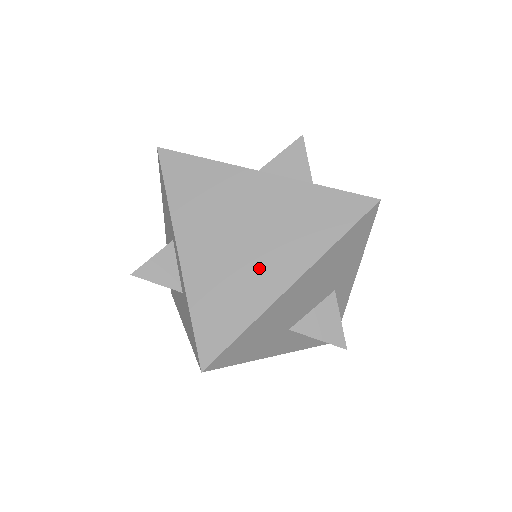
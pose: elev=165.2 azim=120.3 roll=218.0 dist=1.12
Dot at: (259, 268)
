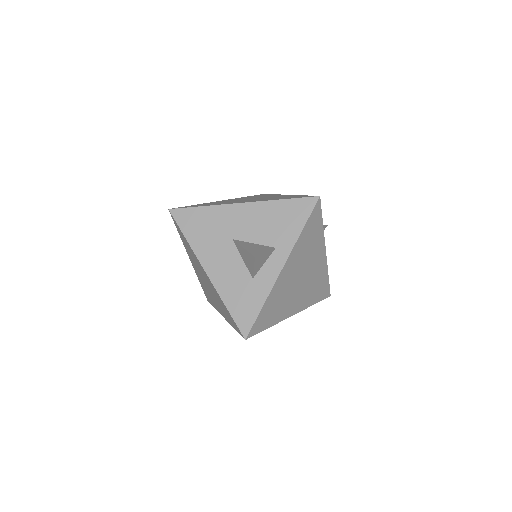
Dot at: (293, 299)
